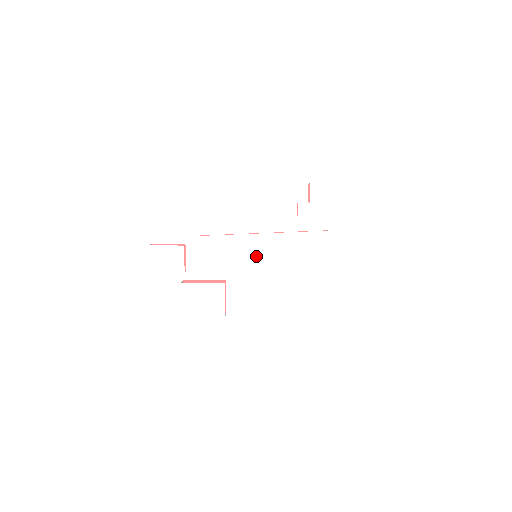
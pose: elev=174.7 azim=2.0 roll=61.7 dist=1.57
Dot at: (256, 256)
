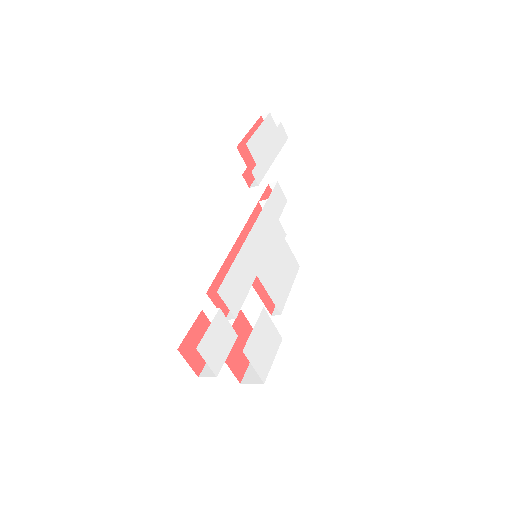
Dot at: (262, 254)
